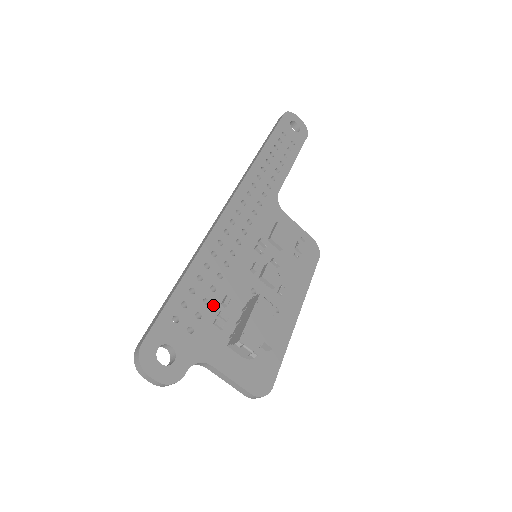
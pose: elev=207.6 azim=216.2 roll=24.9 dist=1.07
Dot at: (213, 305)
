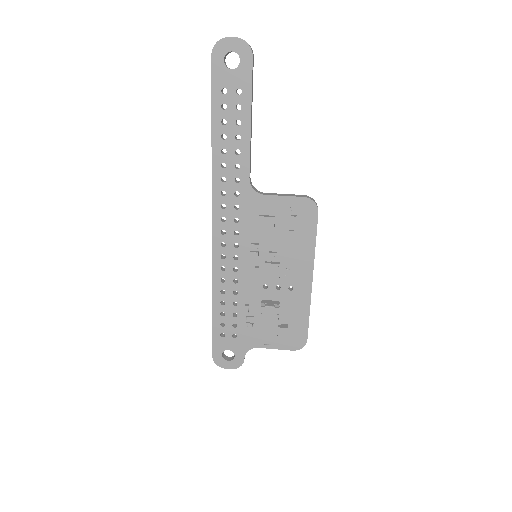
Dot at: (241, 314)
